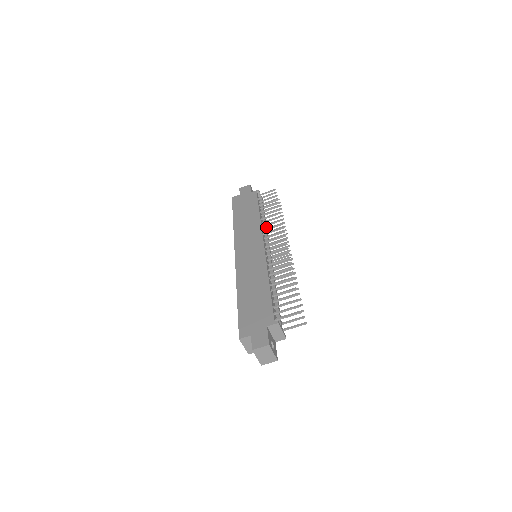
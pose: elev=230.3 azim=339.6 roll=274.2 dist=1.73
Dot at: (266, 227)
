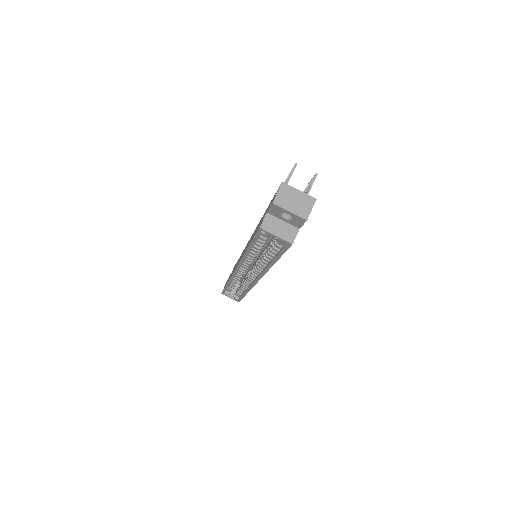
Dot at: occluded
